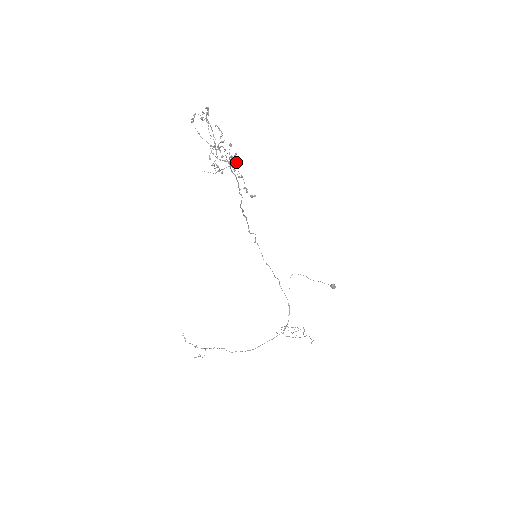
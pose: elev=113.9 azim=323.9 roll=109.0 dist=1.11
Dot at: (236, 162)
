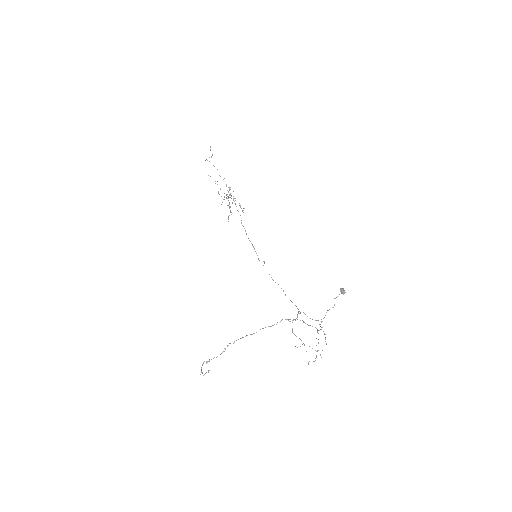
Dot at: occluded
